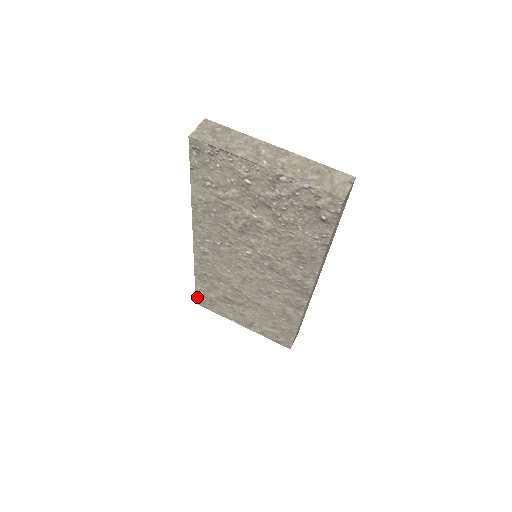
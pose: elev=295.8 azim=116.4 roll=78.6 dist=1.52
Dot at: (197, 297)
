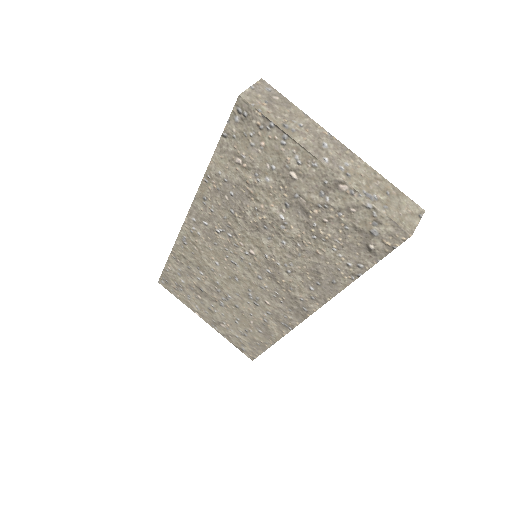
Dot at: (163, 276)
